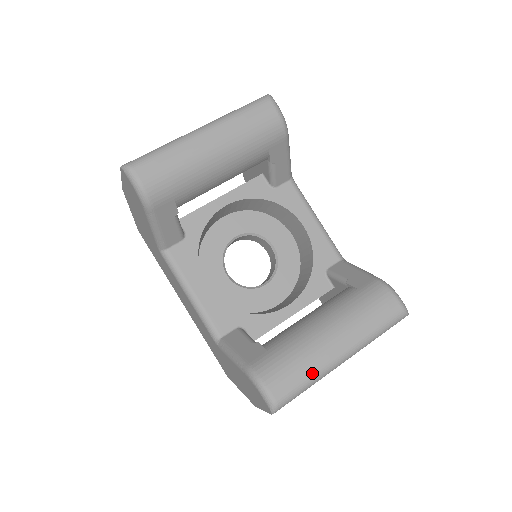
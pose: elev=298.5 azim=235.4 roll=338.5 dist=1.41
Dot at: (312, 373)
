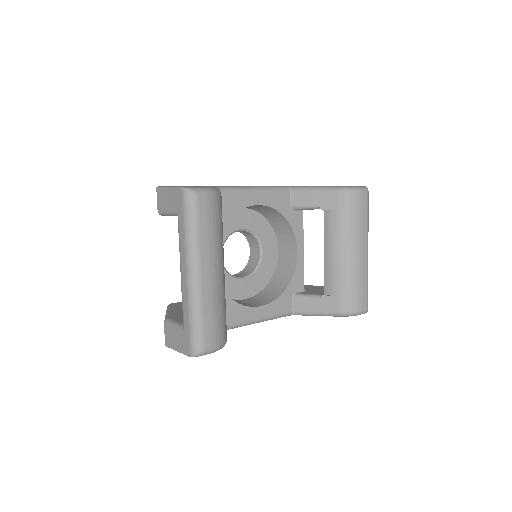
Dot at: (366, 279)
